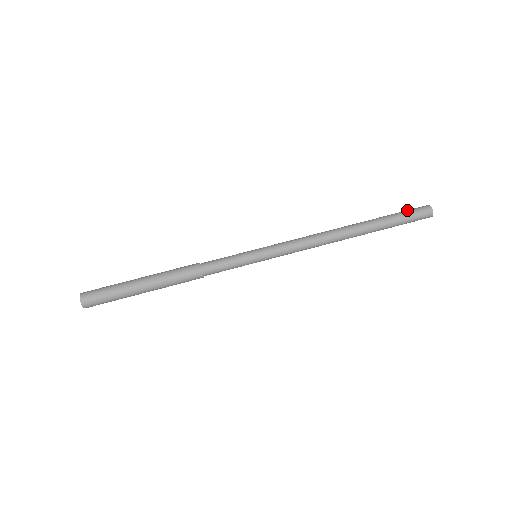
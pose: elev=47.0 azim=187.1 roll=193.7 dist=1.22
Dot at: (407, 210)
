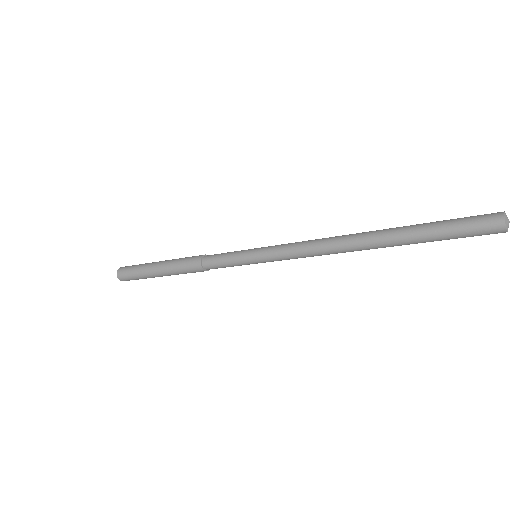
Dot at: (461, 221)
